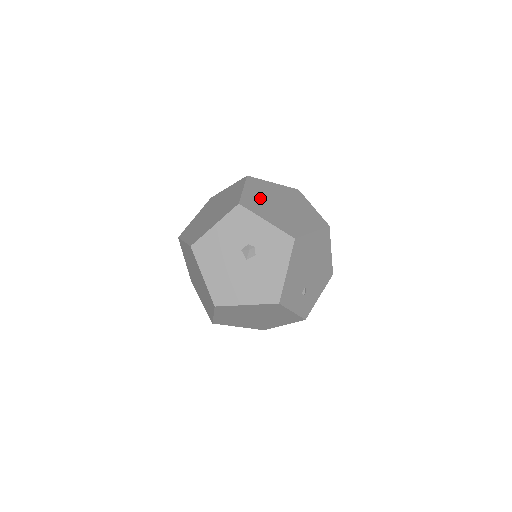
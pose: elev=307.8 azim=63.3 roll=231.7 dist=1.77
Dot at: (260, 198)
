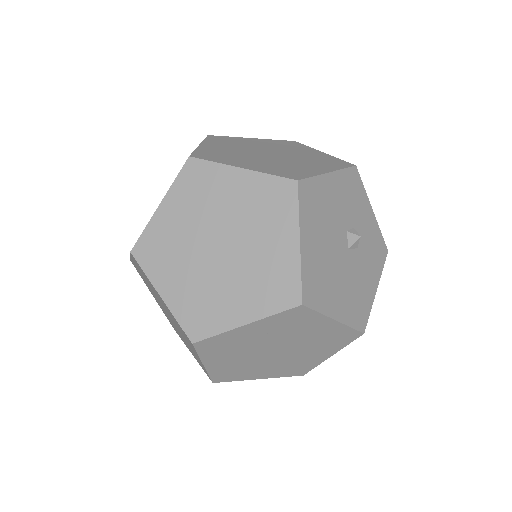
Dot at: occluded
